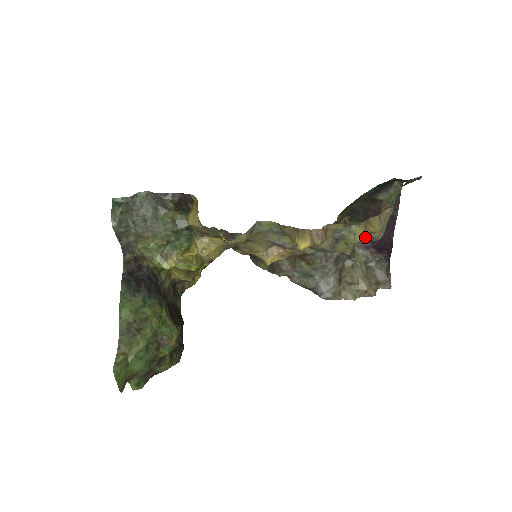
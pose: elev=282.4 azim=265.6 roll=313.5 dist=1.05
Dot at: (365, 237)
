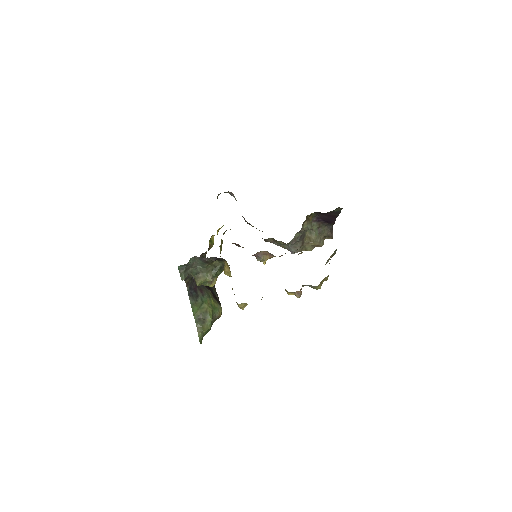
Dot at: occluded
